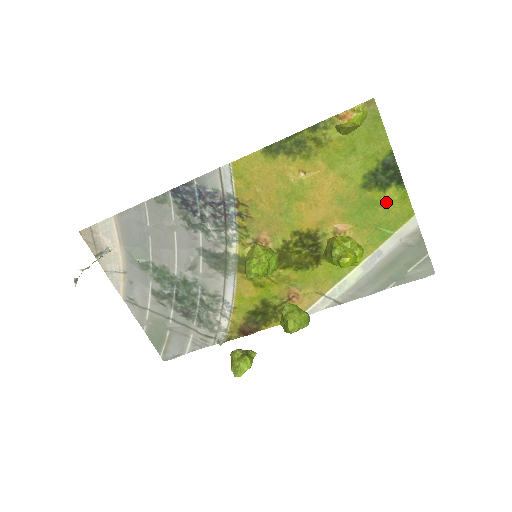
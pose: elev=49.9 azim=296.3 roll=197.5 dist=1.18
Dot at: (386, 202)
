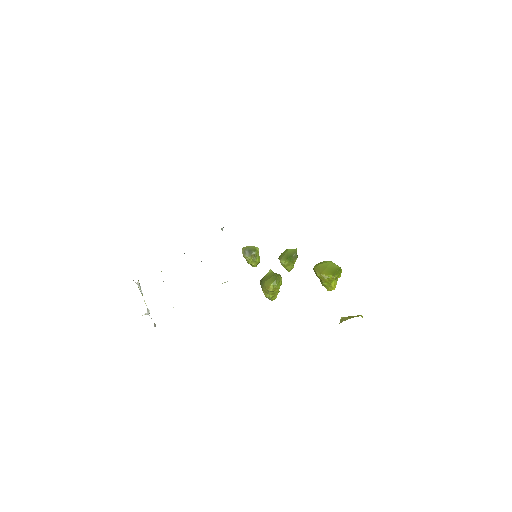
Dot at: occluded
